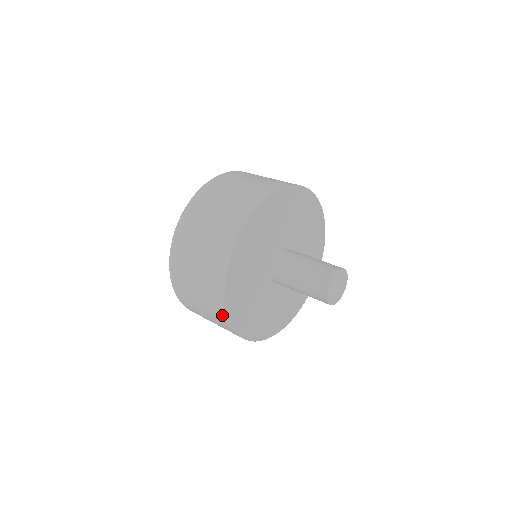
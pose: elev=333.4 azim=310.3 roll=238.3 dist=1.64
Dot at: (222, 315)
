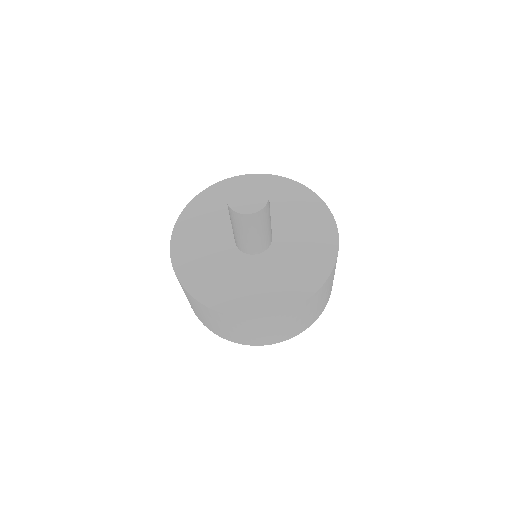
Dot at: occluded
